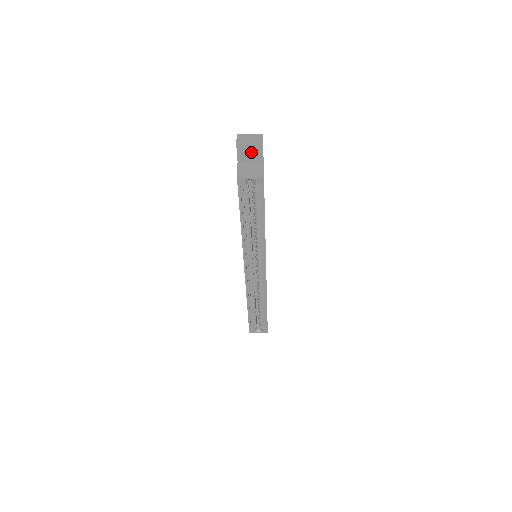
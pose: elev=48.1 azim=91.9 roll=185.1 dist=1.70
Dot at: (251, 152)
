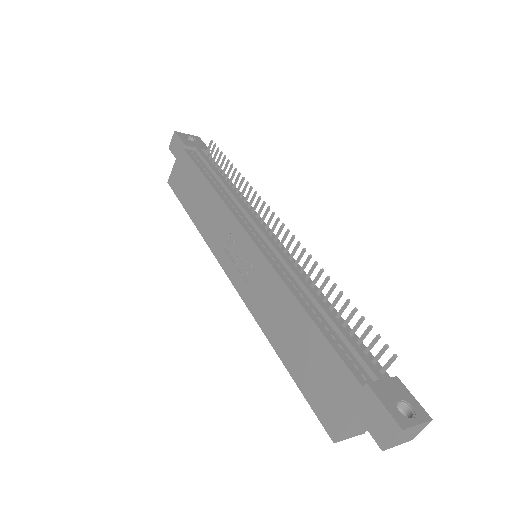
Dot at: occluded
